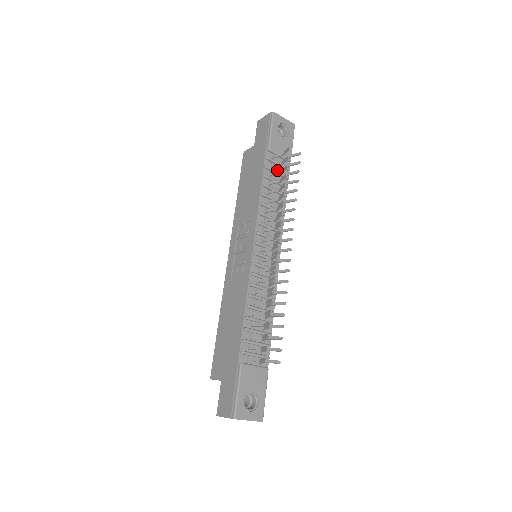
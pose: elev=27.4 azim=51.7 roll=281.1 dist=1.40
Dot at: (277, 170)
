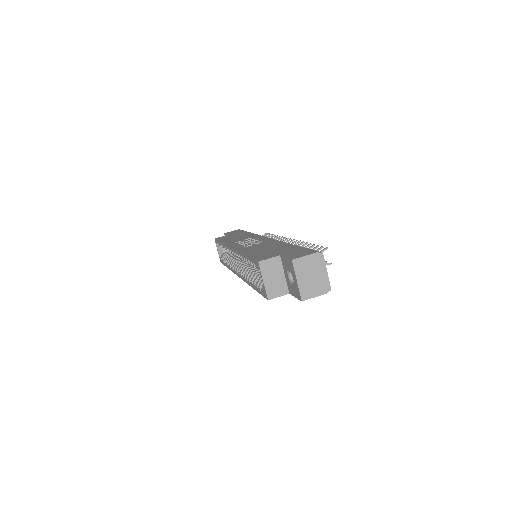
Dot at: occluded
